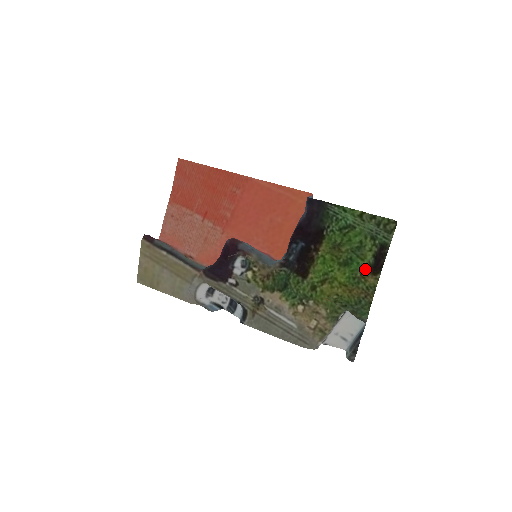
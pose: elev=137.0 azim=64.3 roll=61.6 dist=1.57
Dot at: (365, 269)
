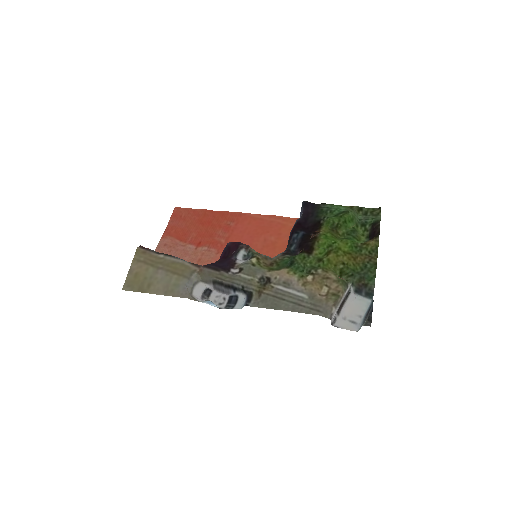
Dot at: occluded
